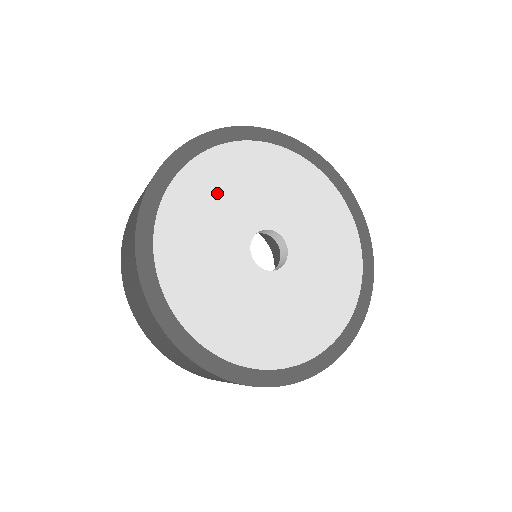
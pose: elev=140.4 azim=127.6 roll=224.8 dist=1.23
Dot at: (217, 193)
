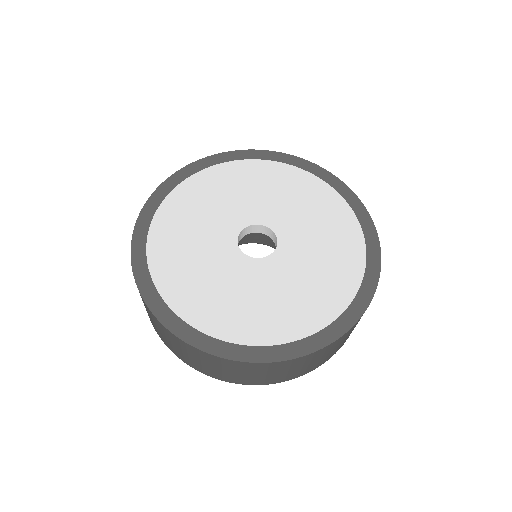
Dot at: (205, 202)
